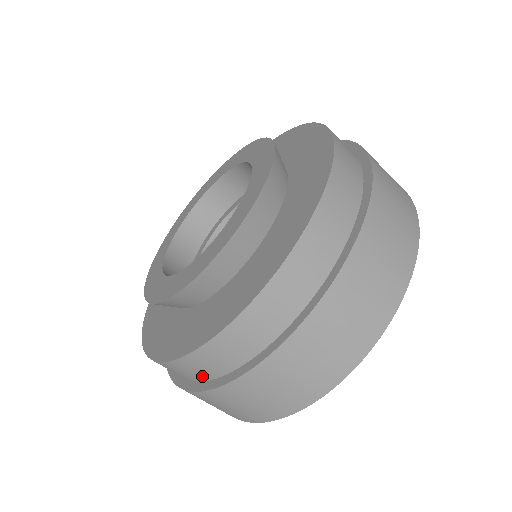
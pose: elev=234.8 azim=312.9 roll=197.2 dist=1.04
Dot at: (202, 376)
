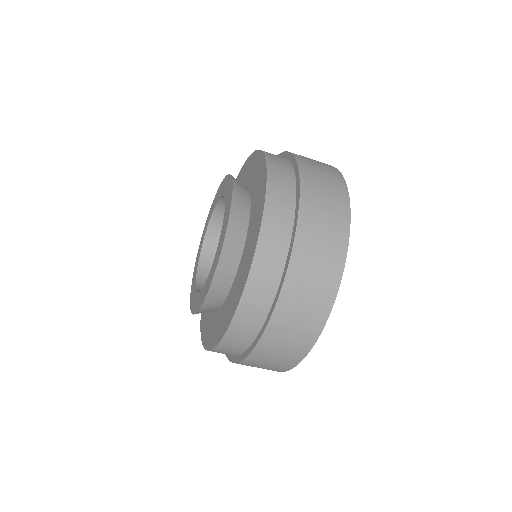
Dot at: (267, 300)
